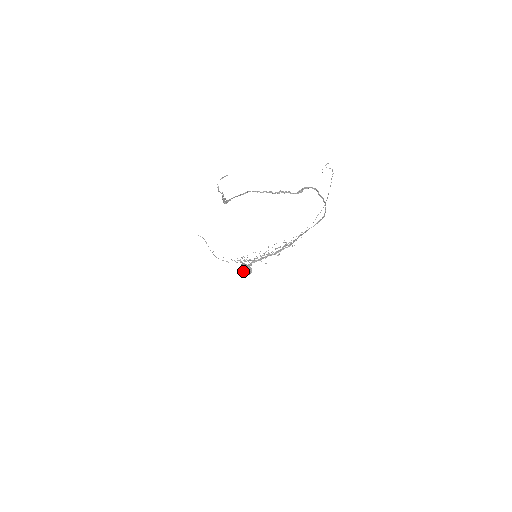
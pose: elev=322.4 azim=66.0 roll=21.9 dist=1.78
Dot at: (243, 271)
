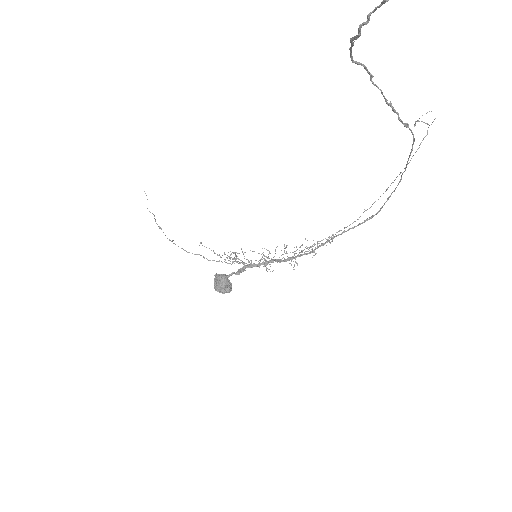
Dot at: (222, 282)
